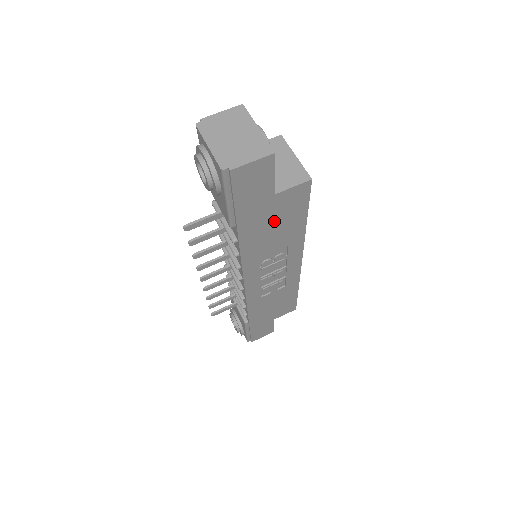
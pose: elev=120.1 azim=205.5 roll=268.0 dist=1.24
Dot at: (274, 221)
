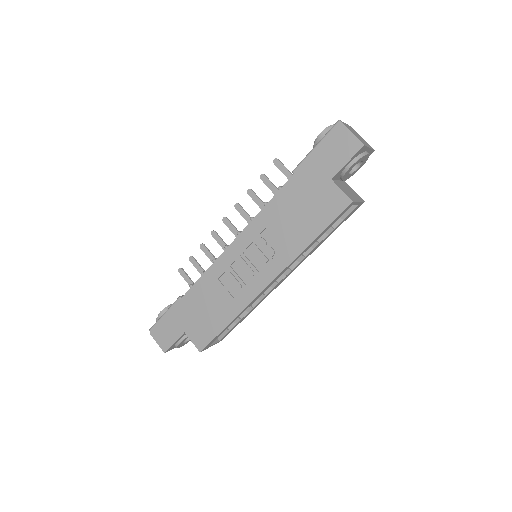
Dot at: (307, 205)
